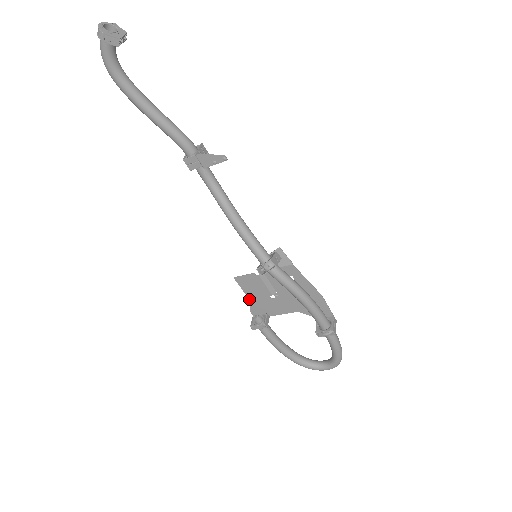
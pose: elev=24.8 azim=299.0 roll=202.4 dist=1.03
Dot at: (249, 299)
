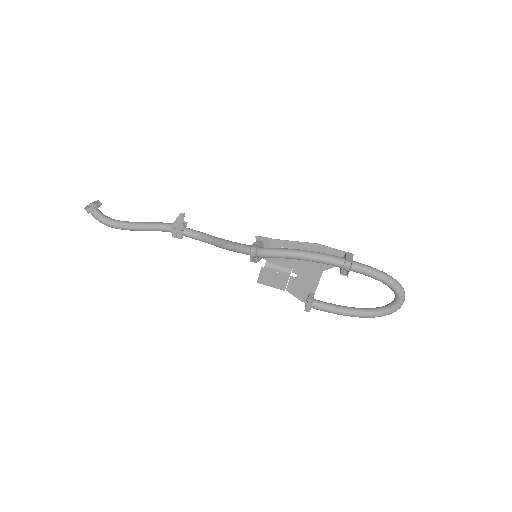
Dot at: occluded
